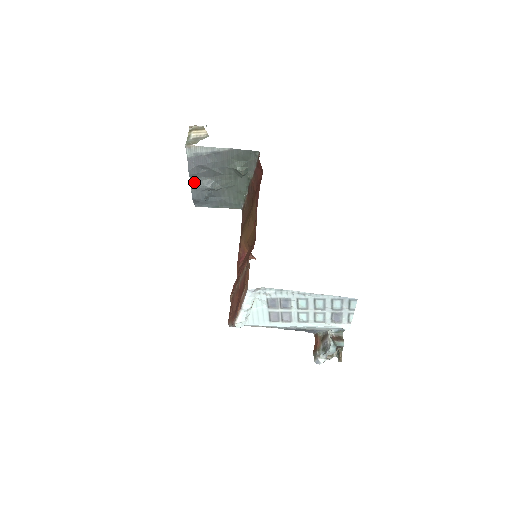
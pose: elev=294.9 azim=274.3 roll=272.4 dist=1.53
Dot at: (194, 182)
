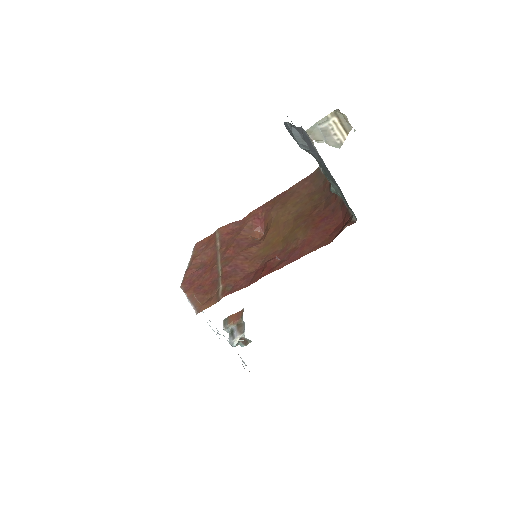
Dot at: (295, 126)
